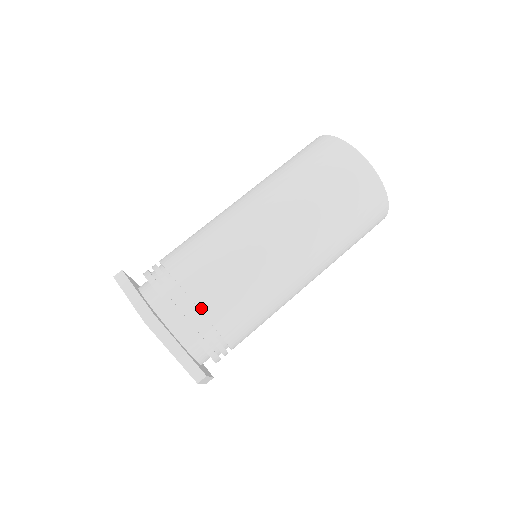
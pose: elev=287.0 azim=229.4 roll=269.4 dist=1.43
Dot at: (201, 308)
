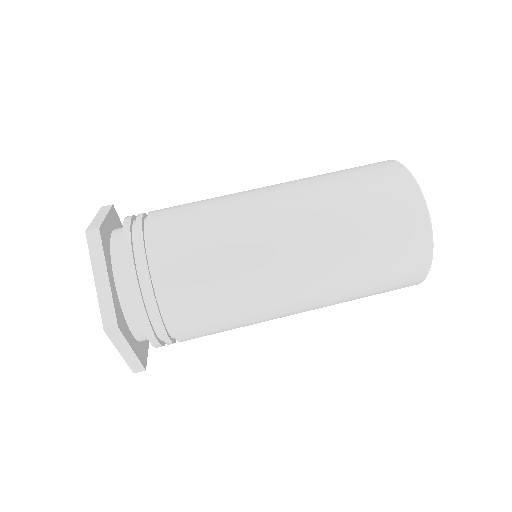
Dot at: (153, 251)
